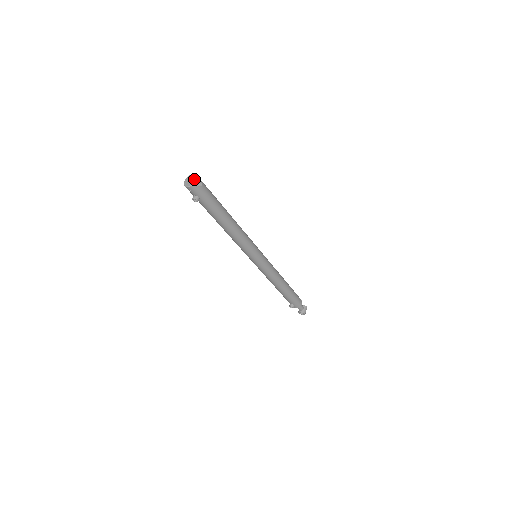
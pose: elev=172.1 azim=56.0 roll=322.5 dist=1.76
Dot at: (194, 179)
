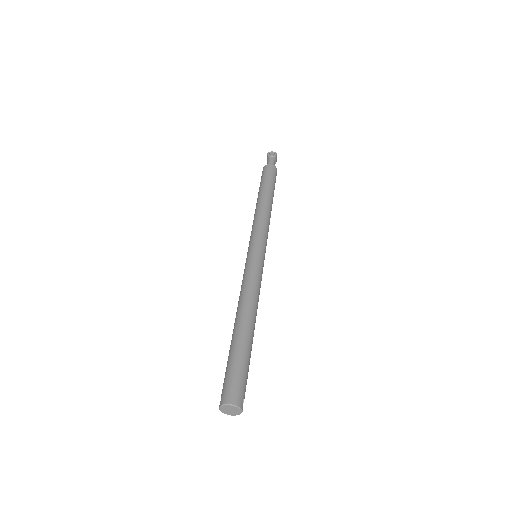
Dot at: (238, 411)
